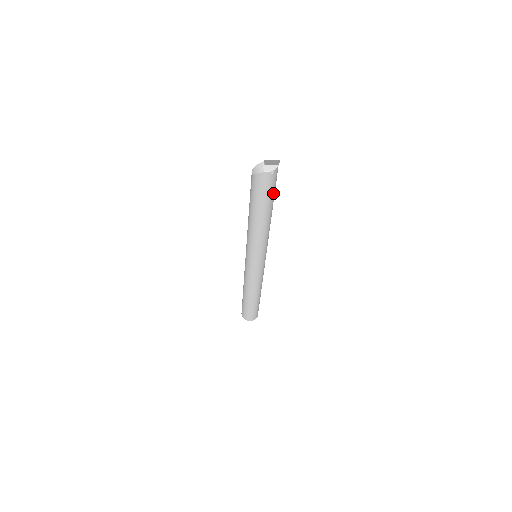
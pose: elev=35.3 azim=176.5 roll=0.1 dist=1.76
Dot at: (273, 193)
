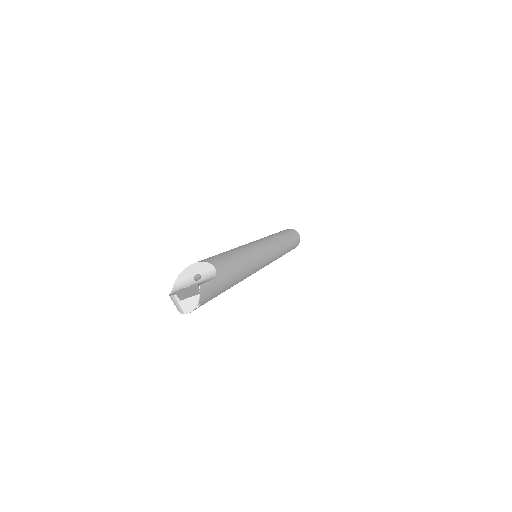
Dot at: (221, 286)
